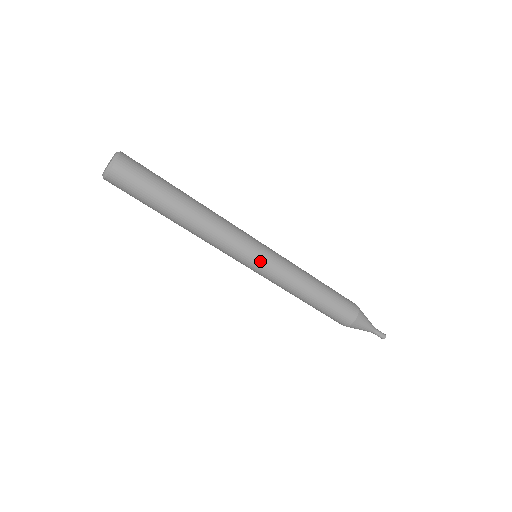
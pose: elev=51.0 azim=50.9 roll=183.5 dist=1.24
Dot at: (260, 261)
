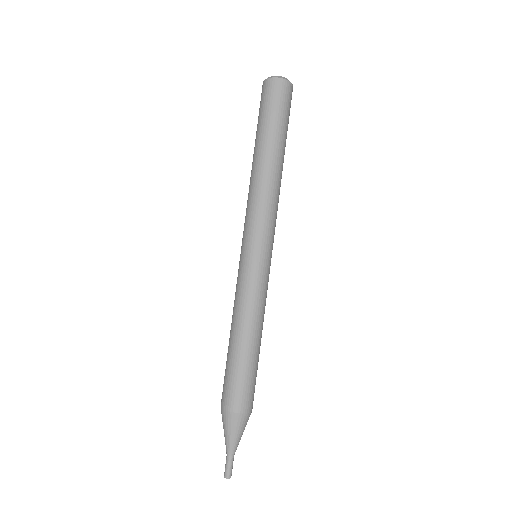
Dot at: (268, 258)
